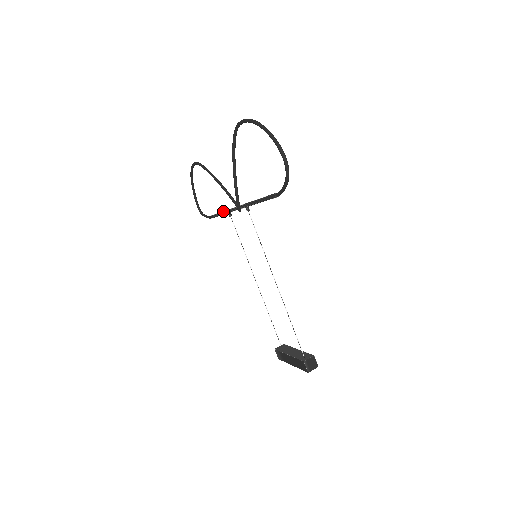
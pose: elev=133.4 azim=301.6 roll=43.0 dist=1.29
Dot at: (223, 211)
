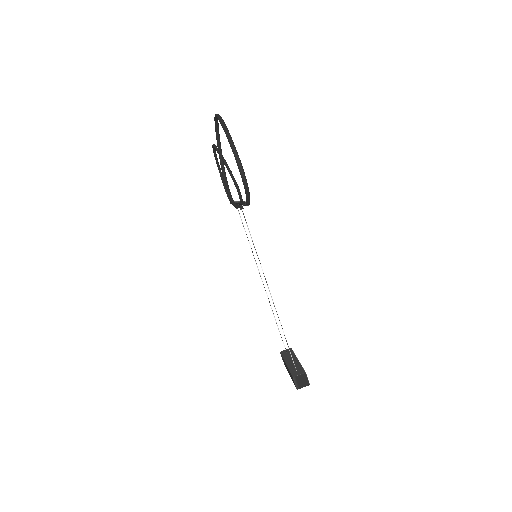
Dot at: occluded
